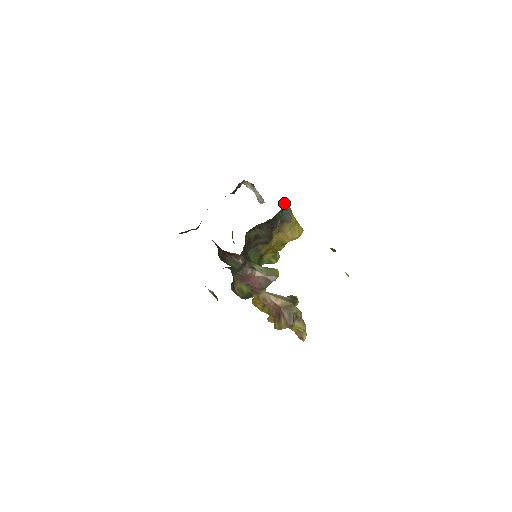
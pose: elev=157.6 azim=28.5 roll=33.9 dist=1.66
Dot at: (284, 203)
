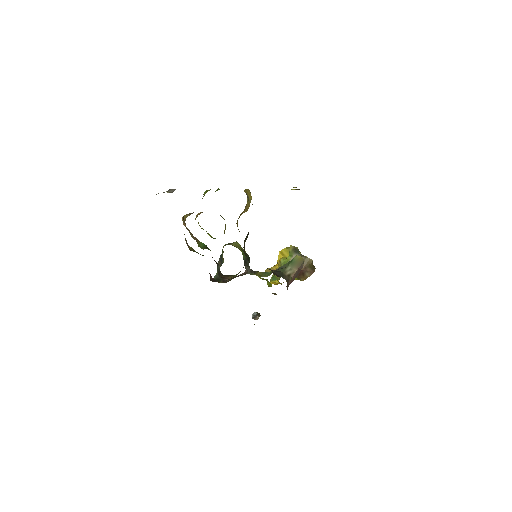
Dot at: occluded
